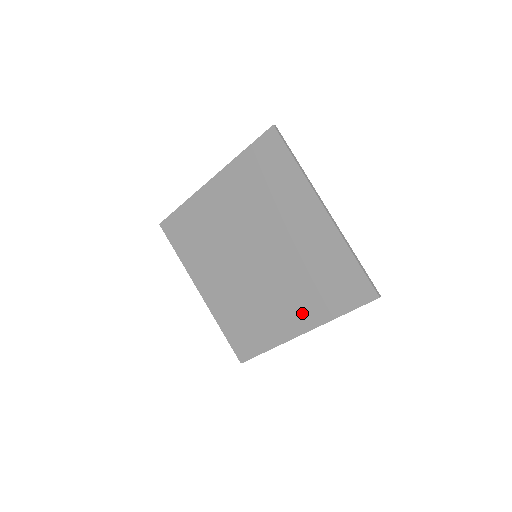
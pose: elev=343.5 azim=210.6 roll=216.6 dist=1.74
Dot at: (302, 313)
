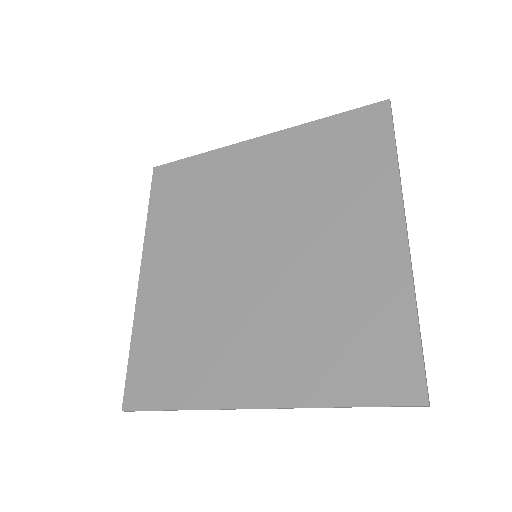
Dot at: (274, 372)
